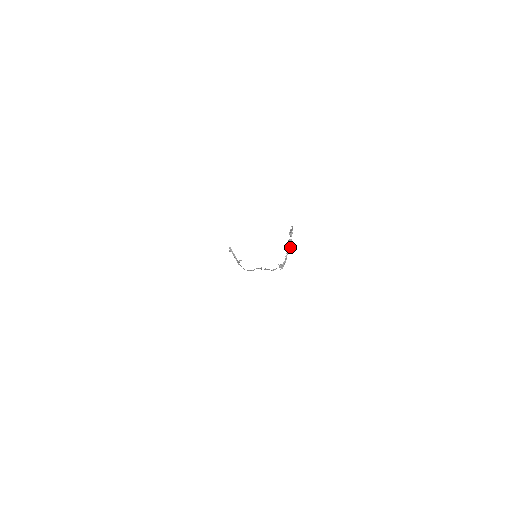
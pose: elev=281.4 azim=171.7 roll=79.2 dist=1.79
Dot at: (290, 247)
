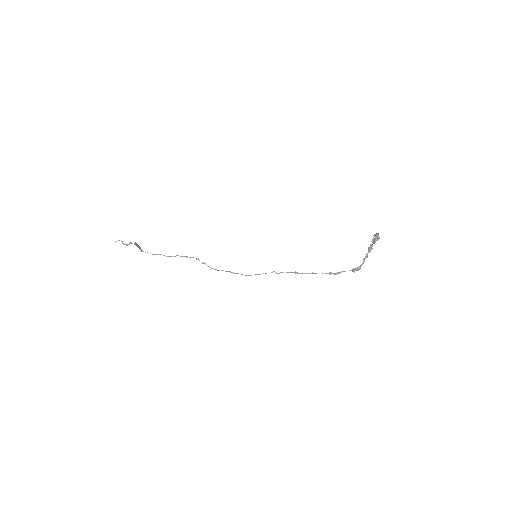
Dot at: (369, 251)
